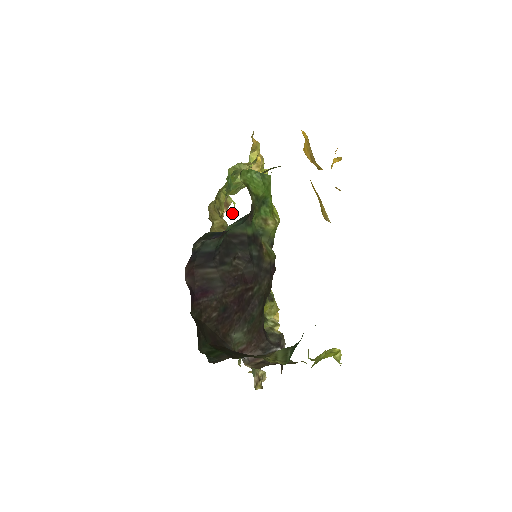
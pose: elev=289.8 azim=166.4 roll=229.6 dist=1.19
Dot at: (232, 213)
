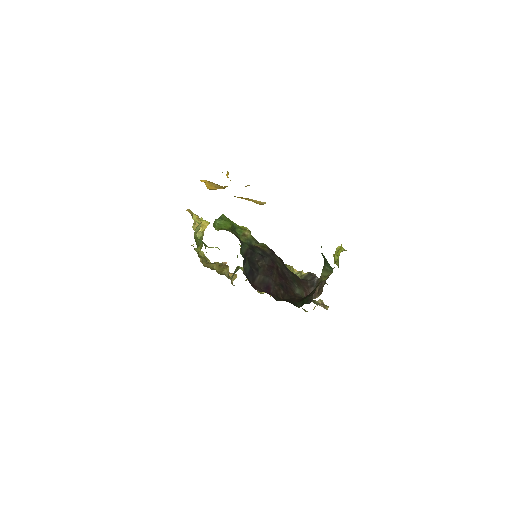
Dot at: occluded
